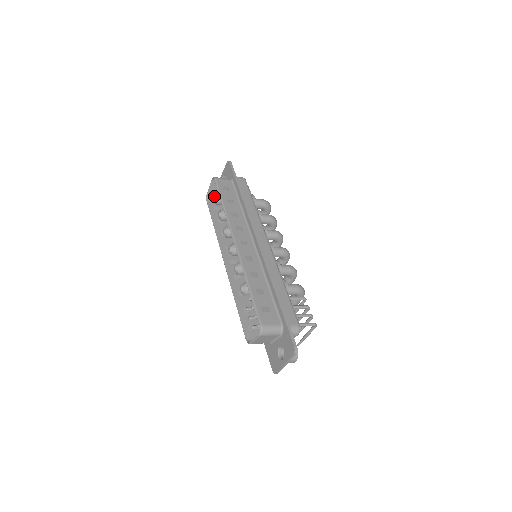
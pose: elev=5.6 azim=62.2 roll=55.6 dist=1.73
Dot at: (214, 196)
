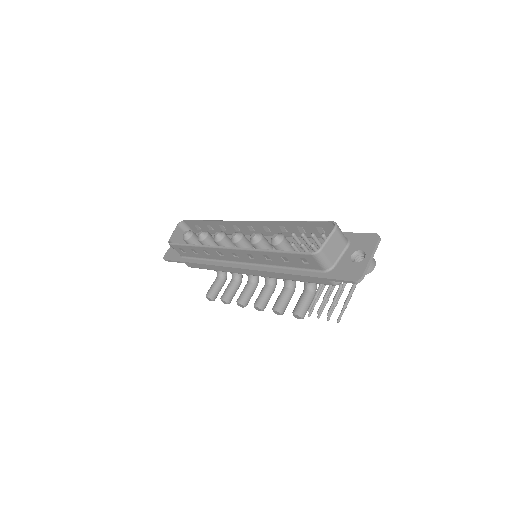
Dot at: (186, 231)
